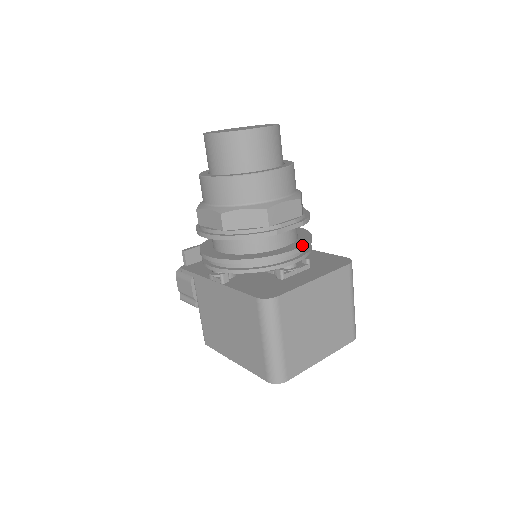
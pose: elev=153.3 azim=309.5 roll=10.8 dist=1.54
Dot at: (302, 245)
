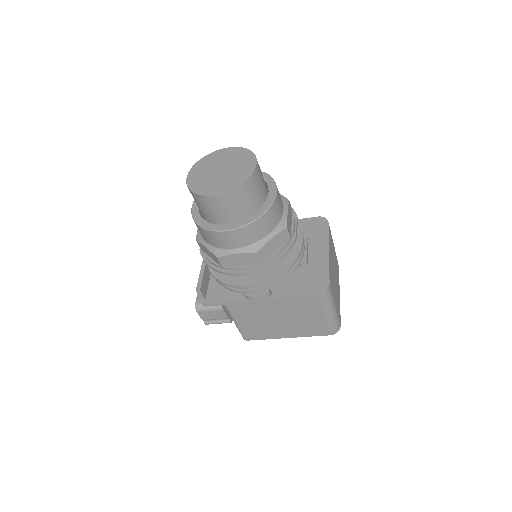
Dot at: (301, 232)
